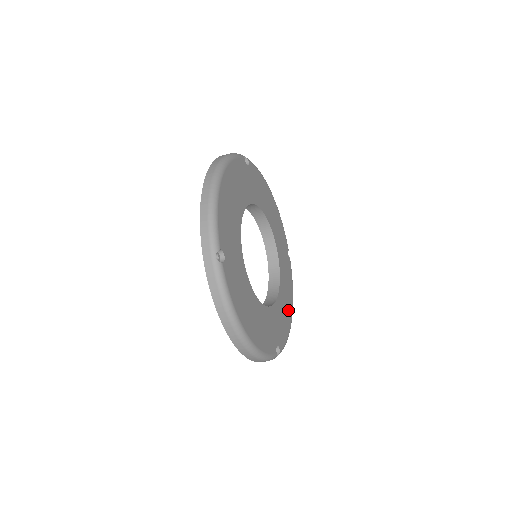
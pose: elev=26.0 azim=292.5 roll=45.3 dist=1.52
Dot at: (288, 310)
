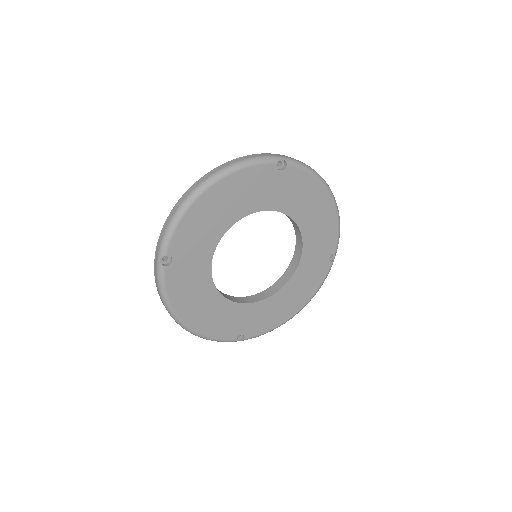
Dot at: (290, 308)
